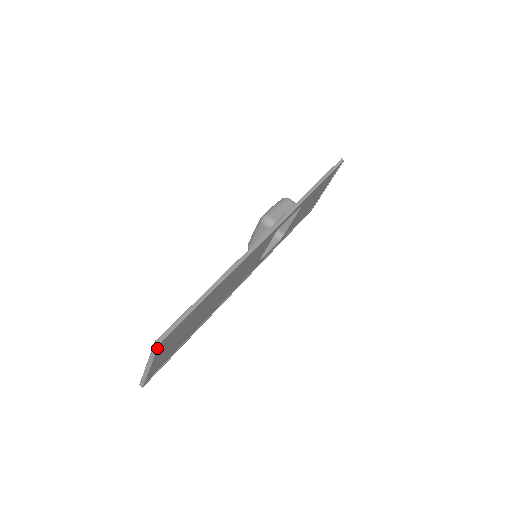
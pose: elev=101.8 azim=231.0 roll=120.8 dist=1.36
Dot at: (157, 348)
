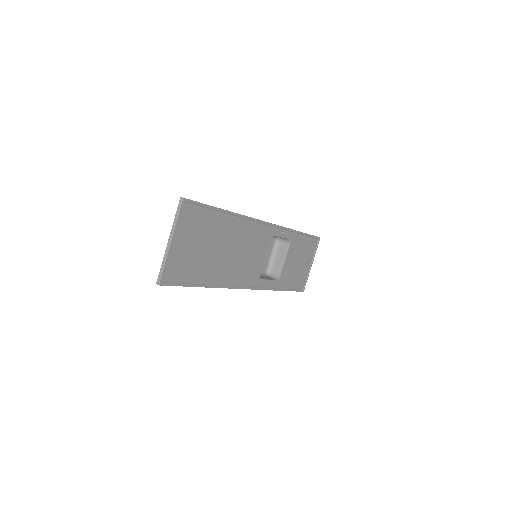
Dot at: (181, 204)
